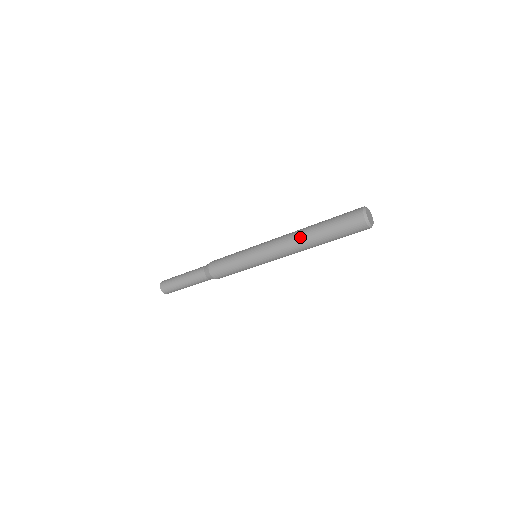
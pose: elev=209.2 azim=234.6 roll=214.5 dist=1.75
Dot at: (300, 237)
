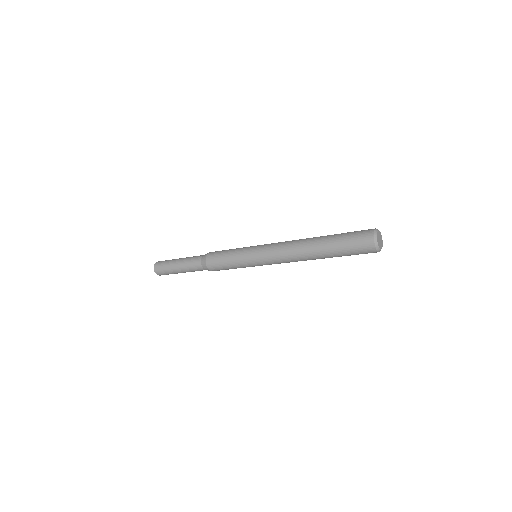
Dot at: (308, 259)
